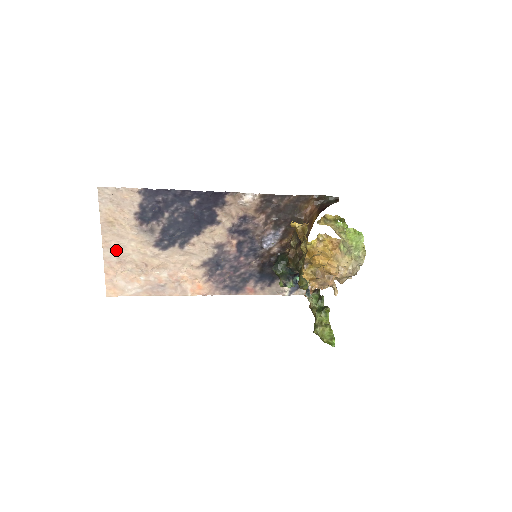
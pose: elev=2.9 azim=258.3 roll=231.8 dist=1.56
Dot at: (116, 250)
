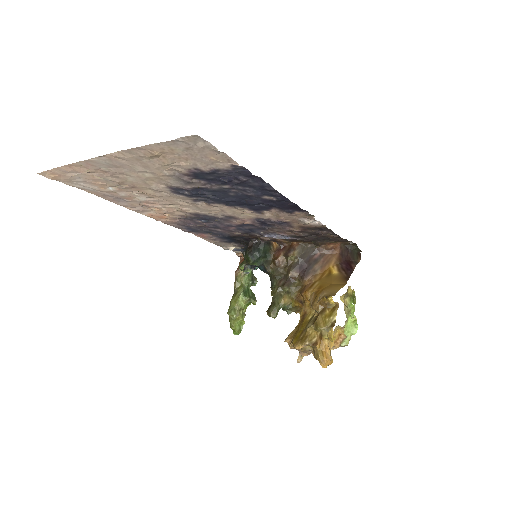
Dot at: (117, 165)
